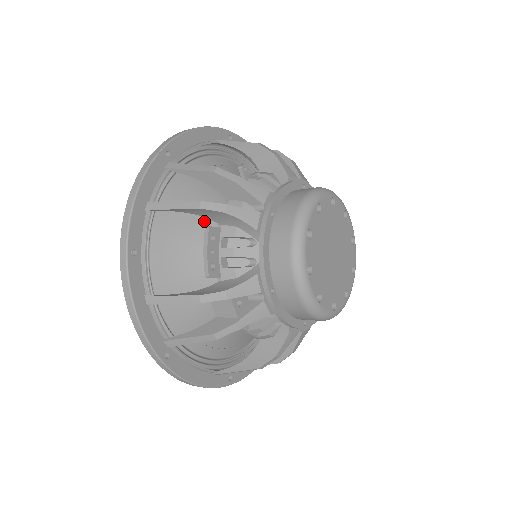
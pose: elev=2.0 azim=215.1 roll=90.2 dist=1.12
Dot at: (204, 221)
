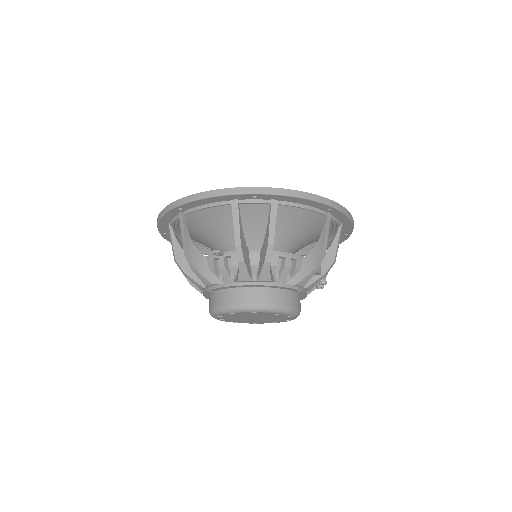
Dot at: (210, 238)
